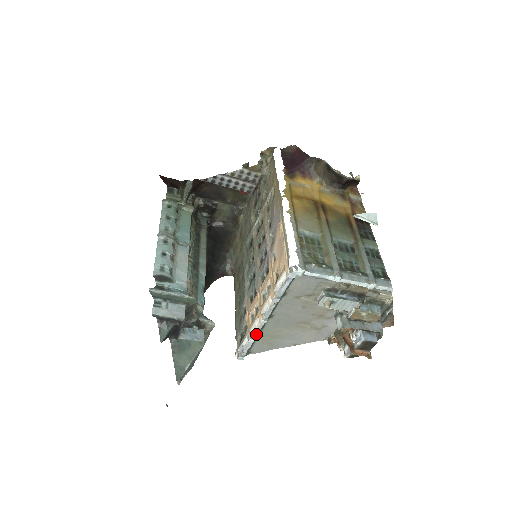
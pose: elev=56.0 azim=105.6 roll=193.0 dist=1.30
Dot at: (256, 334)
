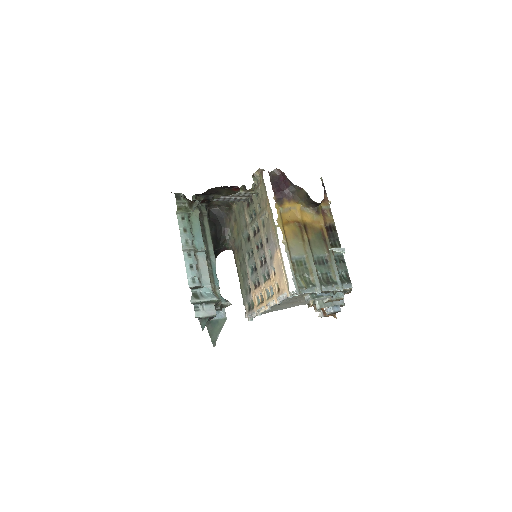
Dot at: (262, 312)
